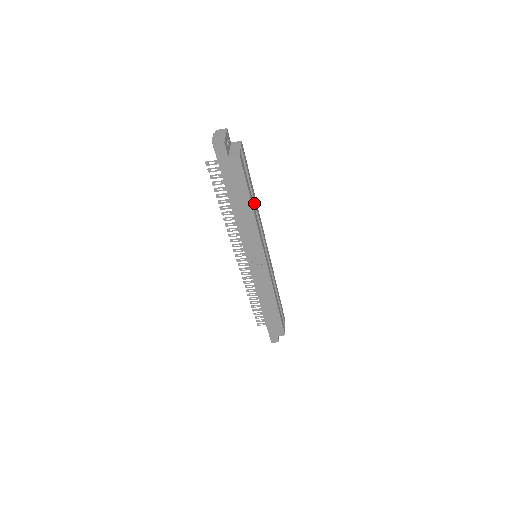
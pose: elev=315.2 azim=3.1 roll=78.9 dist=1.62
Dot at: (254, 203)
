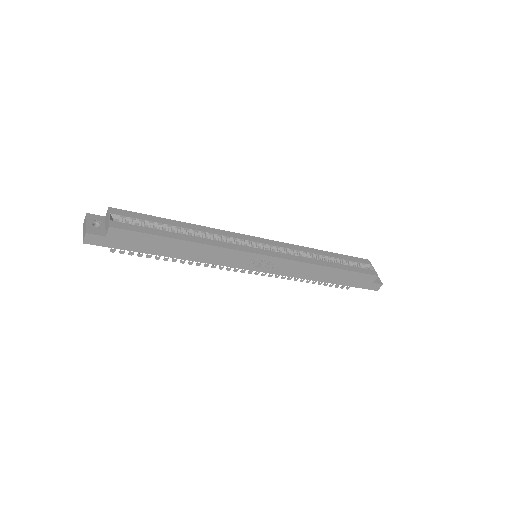
Dot at: (188, 230)
